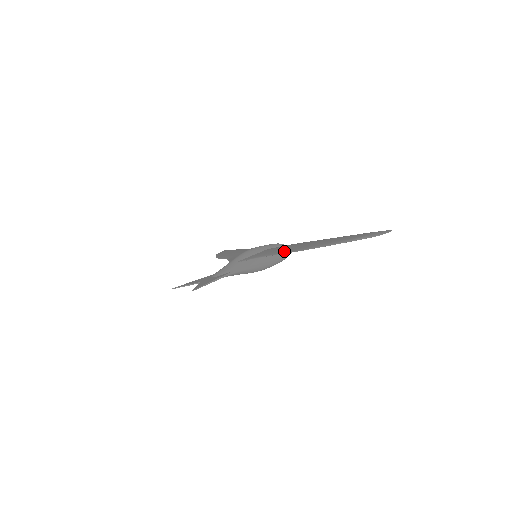
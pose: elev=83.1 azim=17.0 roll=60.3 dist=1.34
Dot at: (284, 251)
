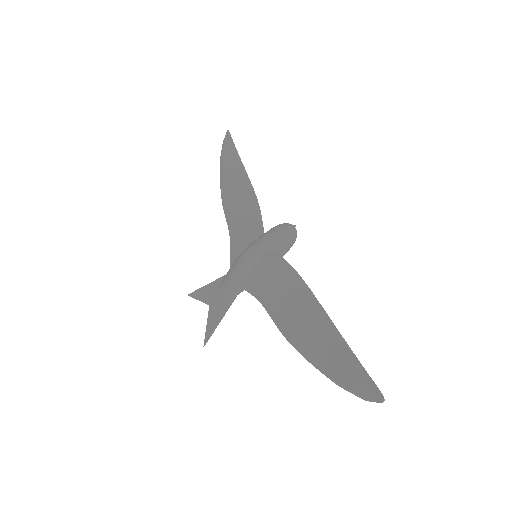
Dot at: (277, 317)
